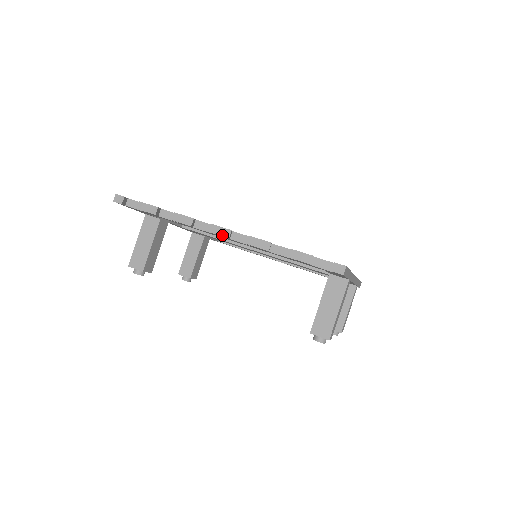
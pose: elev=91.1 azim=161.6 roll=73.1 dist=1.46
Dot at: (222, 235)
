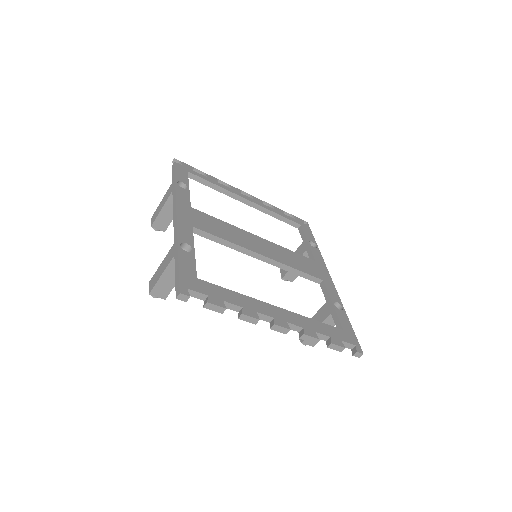
Dot at: (282, 332)
